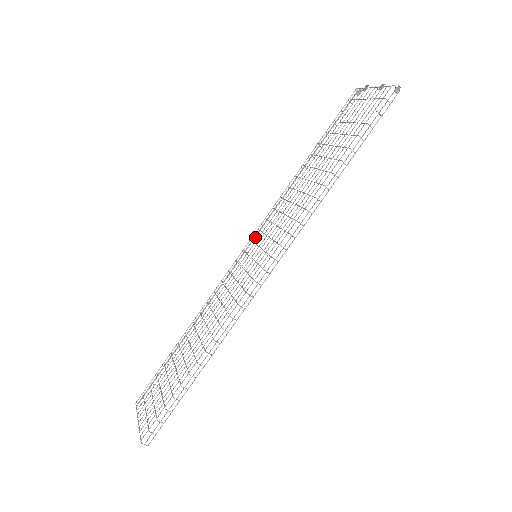
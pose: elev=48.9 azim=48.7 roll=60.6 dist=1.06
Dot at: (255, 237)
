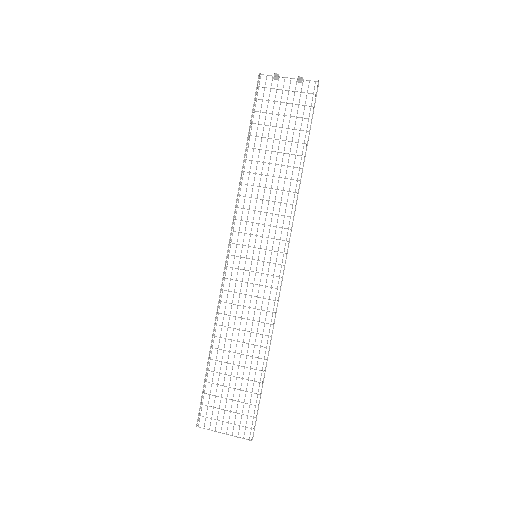
Dot at: occluded
